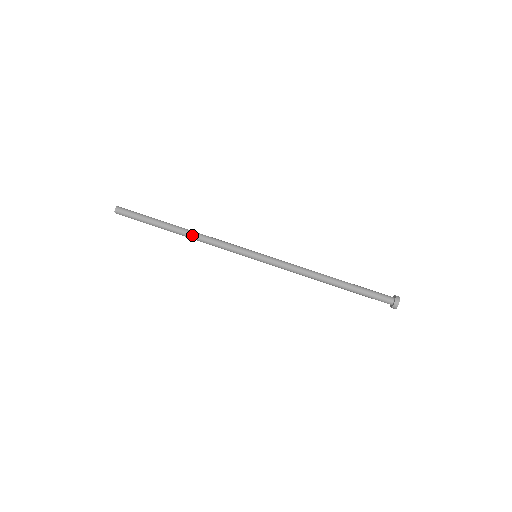
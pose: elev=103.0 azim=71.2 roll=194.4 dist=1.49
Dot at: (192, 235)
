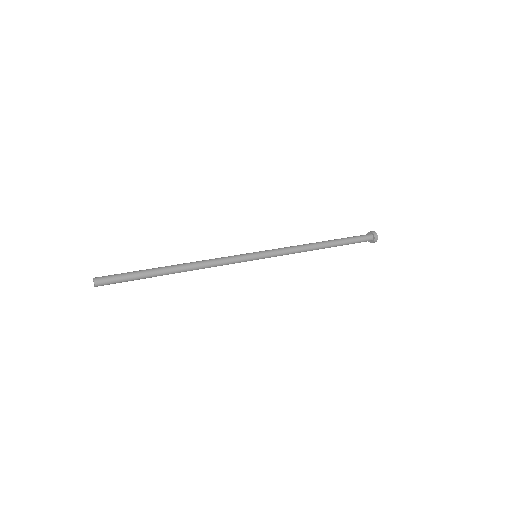
Dot at: (191, 267)
